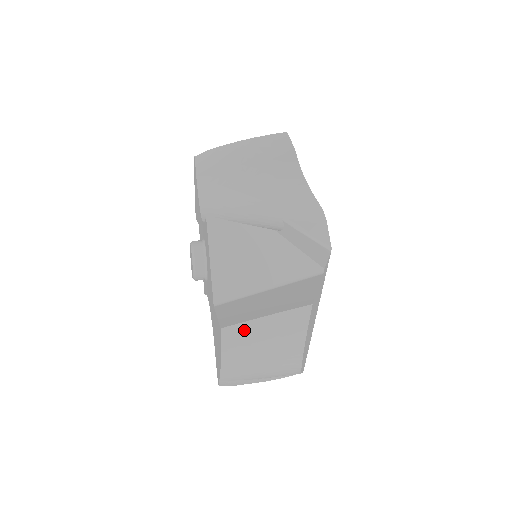
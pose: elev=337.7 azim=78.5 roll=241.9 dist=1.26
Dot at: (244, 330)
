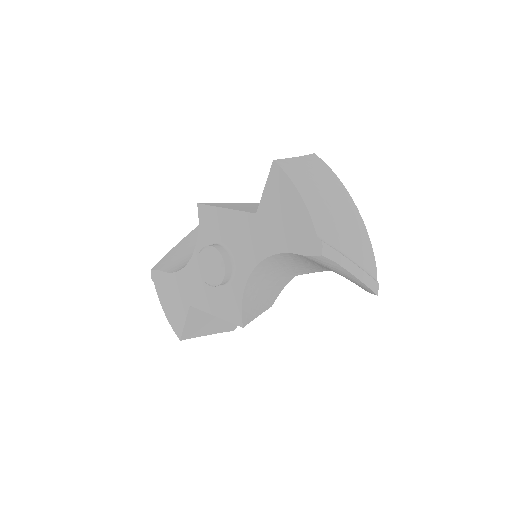
Dot at: (290, 164)
